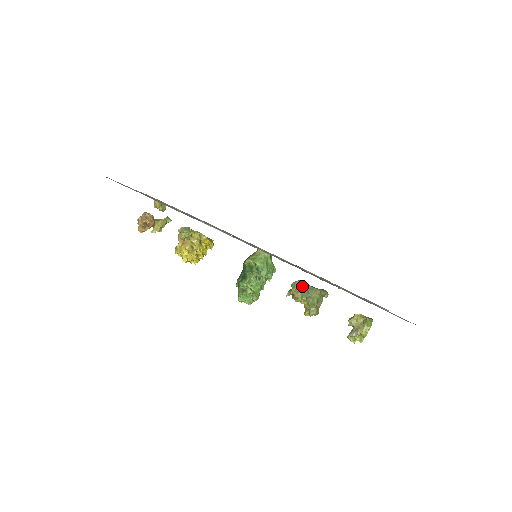
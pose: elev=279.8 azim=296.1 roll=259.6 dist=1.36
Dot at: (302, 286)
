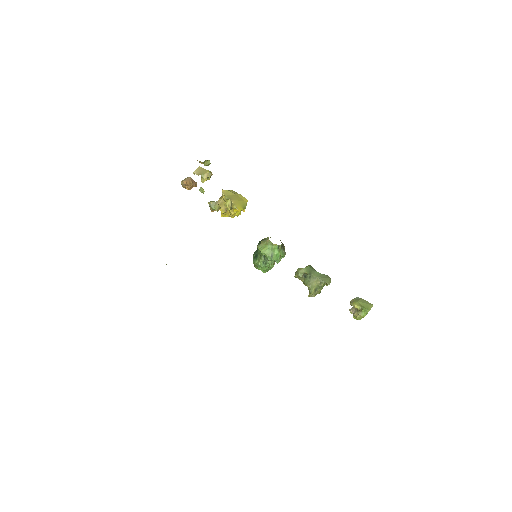
Dot at: (305, 274)
